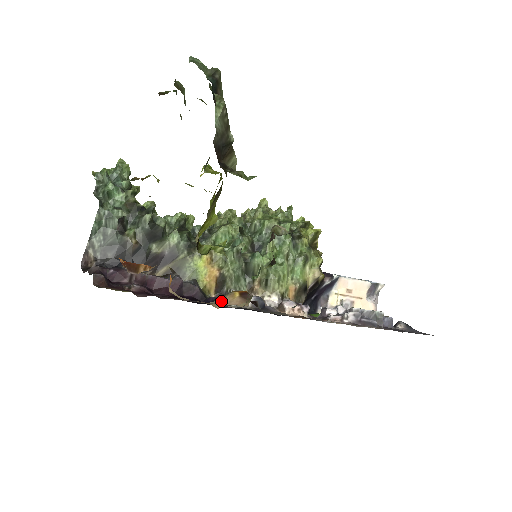
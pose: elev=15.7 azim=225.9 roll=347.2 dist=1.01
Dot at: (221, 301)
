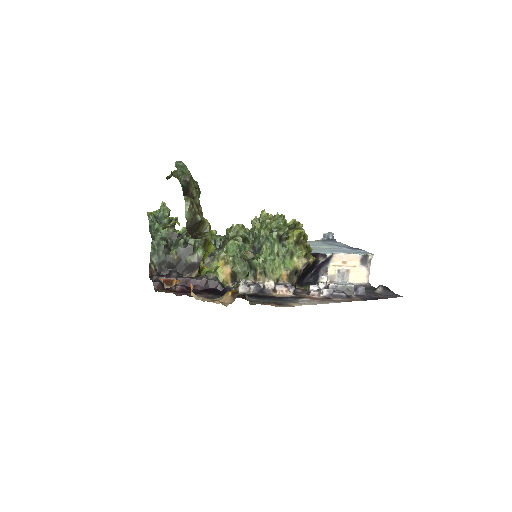
Dot at: (221, 298)
